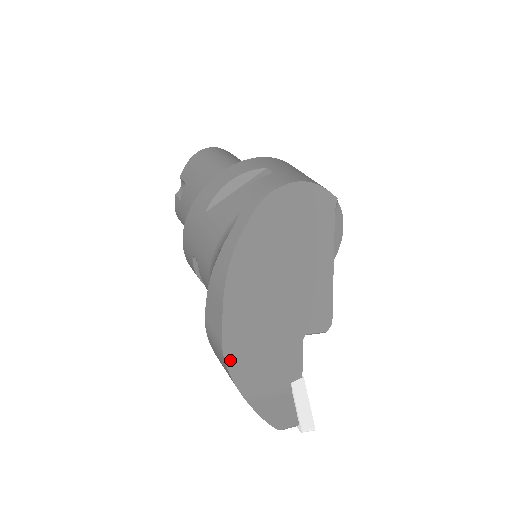
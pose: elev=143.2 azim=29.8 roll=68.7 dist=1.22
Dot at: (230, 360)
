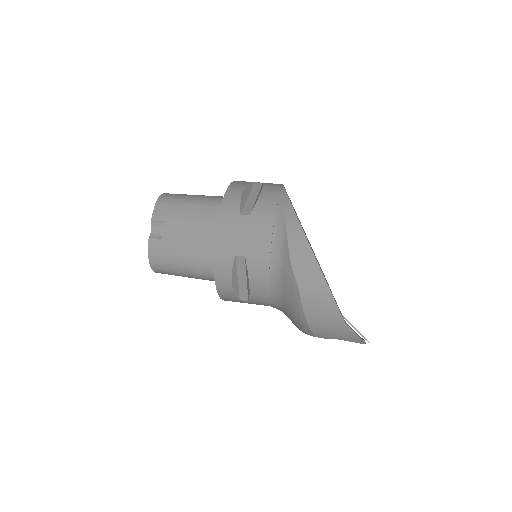
Dot at: occluded
